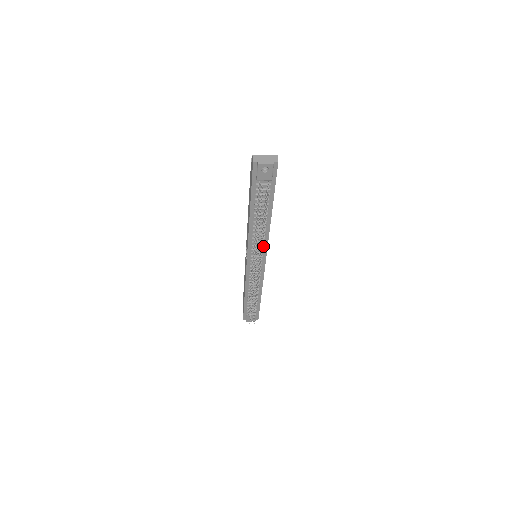
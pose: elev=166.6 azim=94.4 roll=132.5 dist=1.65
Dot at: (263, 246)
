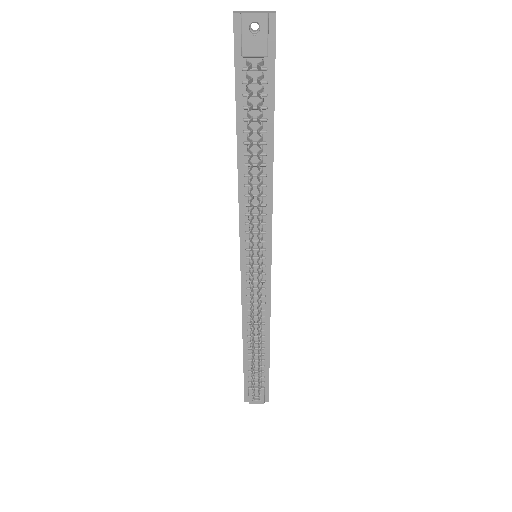
Dot at: (264, 226)
